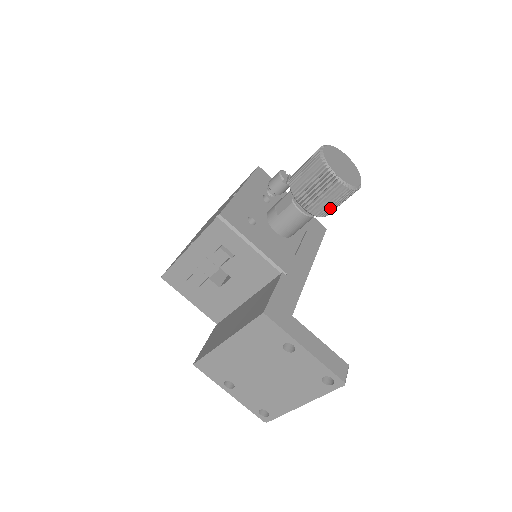
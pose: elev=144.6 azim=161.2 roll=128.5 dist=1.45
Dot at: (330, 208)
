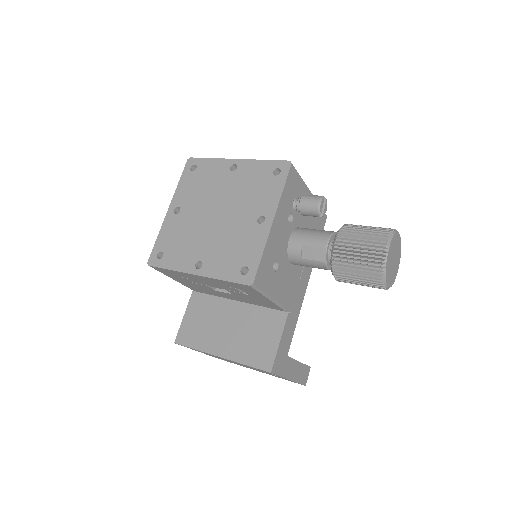
Dot at: occluded
